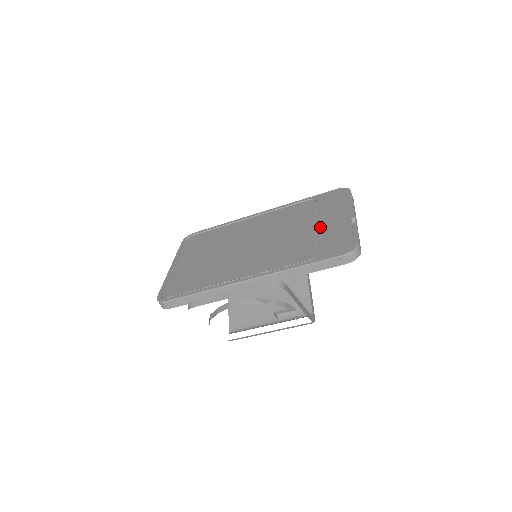
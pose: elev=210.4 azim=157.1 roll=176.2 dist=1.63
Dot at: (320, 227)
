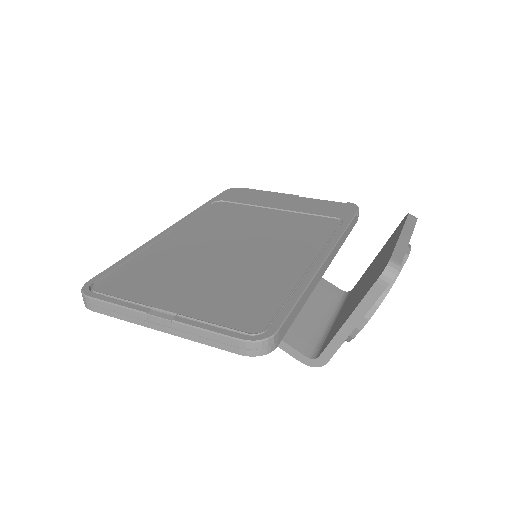
Dot at: (287, 208)
